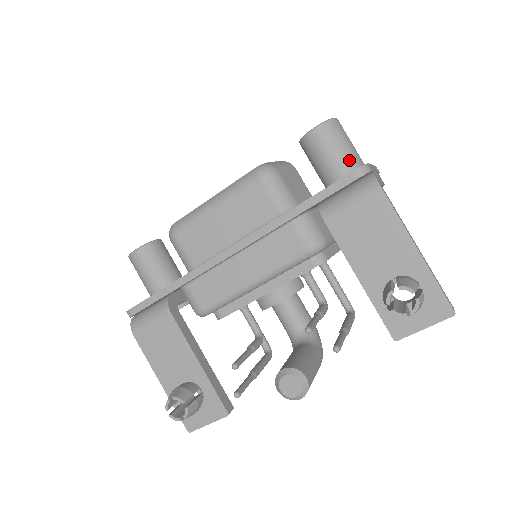
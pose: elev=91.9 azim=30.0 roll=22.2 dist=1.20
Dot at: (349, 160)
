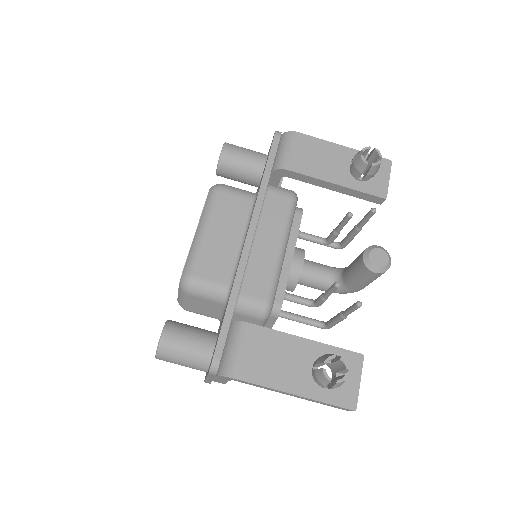
Dot at: (257, 153)
